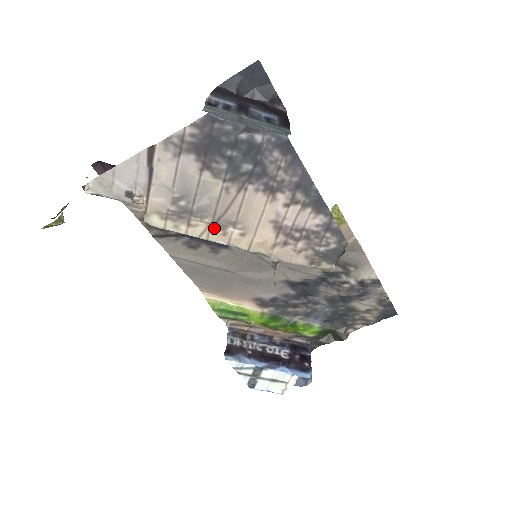
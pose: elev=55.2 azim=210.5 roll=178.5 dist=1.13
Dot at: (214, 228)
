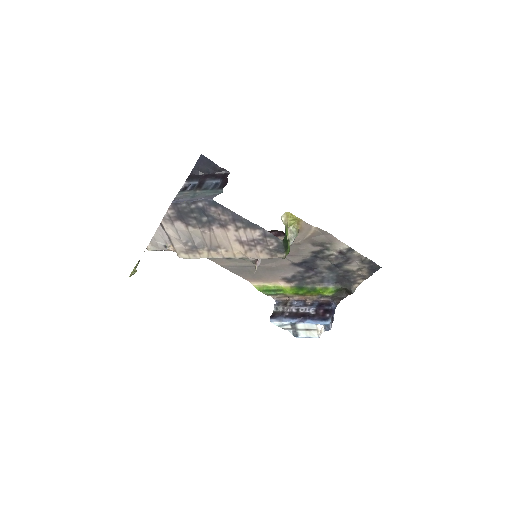
Dot at: (211, 252)
